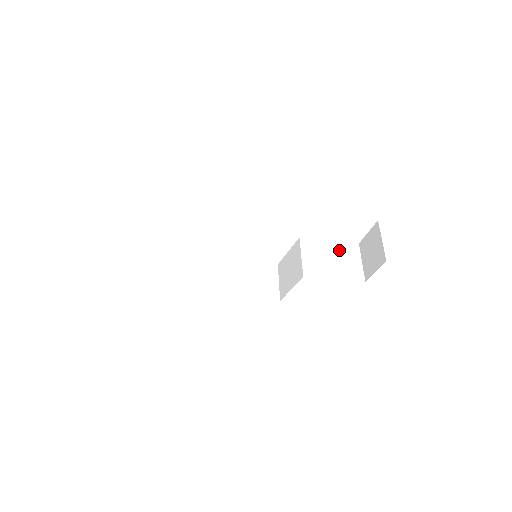
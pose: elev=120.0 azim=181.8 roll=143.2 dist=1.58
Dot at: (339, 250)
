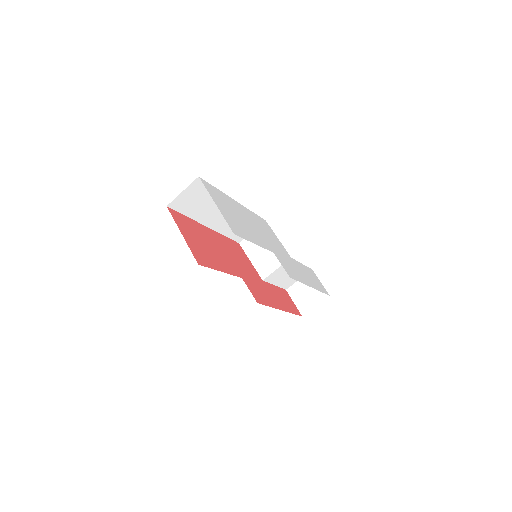
Dot at: occluded
